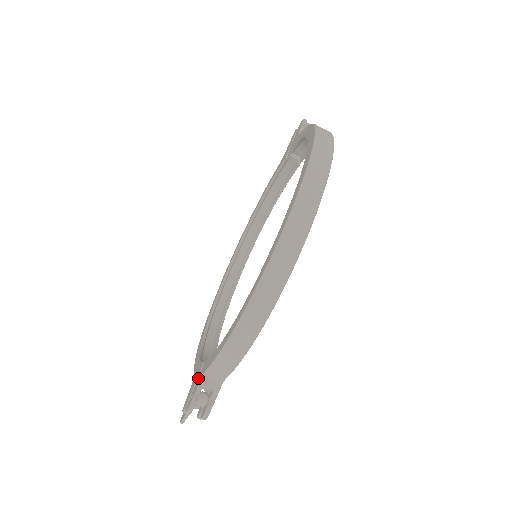
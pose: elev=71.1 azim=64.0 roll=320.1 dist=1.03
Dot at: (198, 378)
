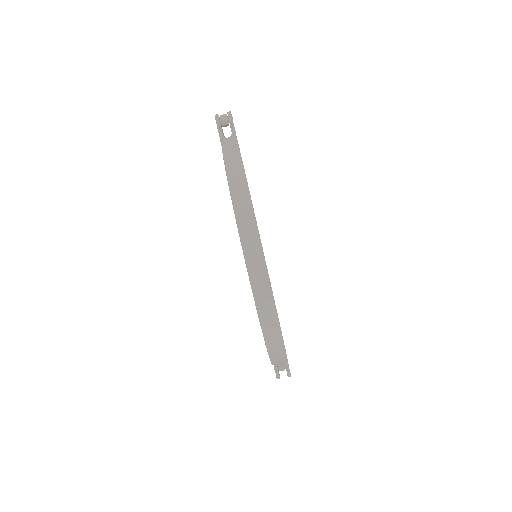
Dot at: occluded
